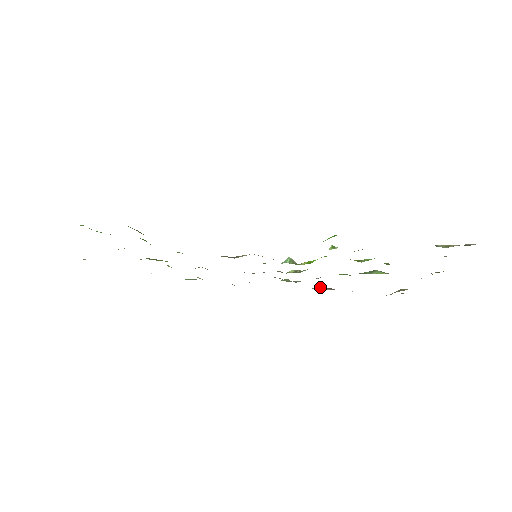
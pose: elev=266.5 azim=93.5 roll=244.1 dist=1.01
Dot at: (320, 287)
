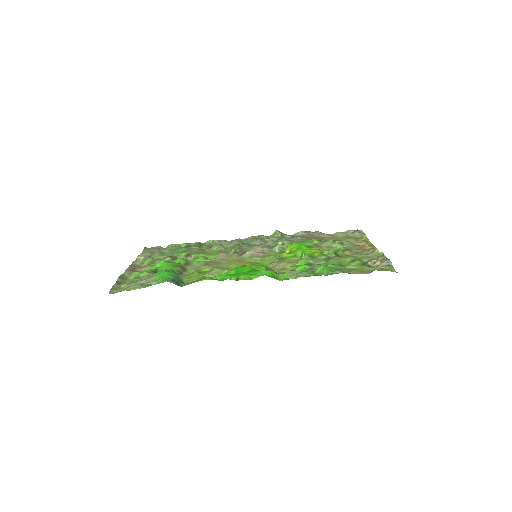
Dot at: (301, 231)
